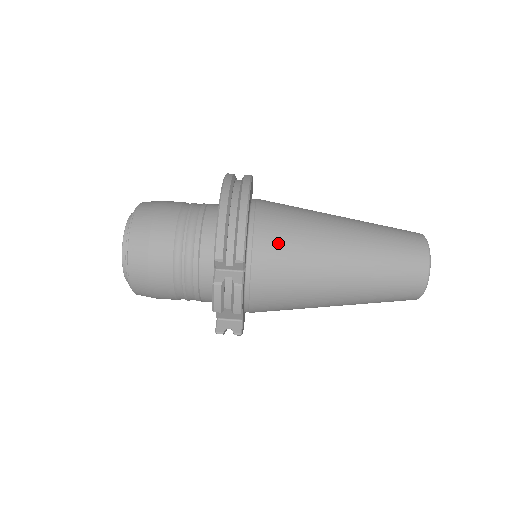
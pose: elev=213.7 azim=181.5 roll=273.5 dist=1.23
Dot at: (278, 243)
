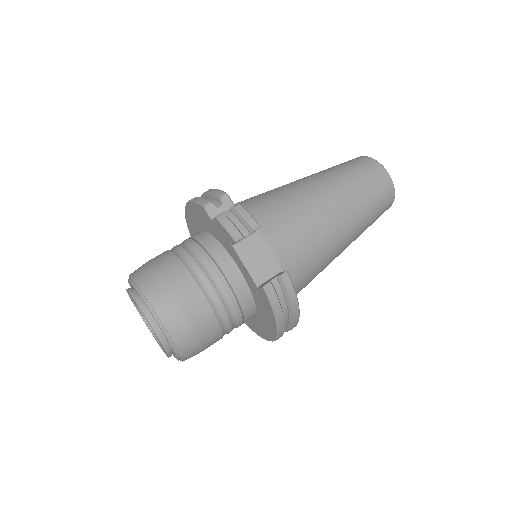
Dot at: (251, 199)
